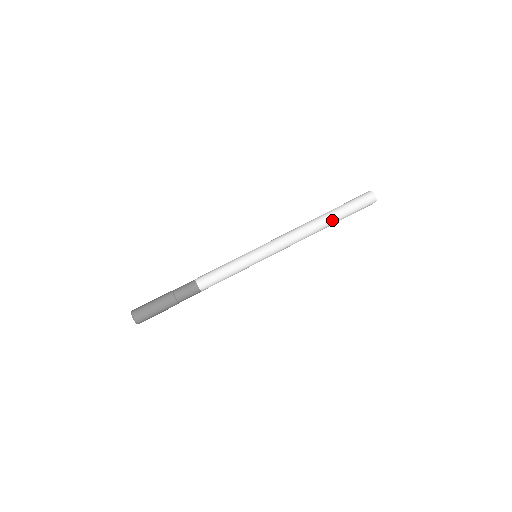
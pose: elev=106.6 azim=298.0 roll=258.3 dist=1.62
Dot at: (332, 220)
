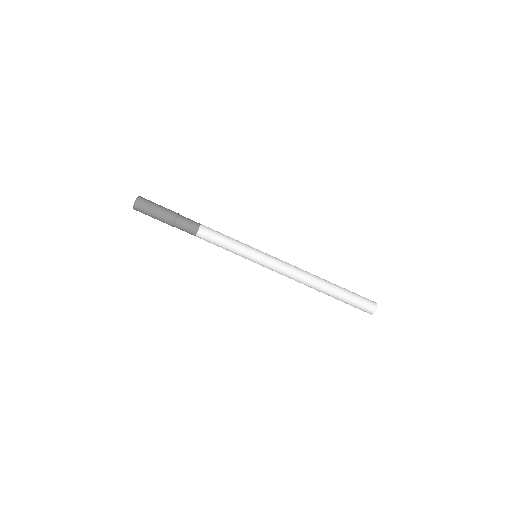
Dot at: (328, 294)
